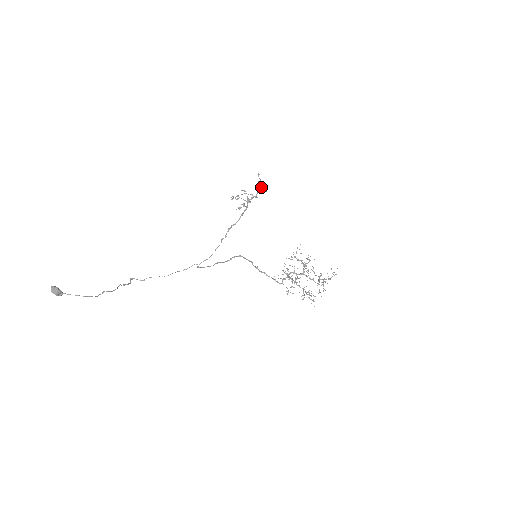
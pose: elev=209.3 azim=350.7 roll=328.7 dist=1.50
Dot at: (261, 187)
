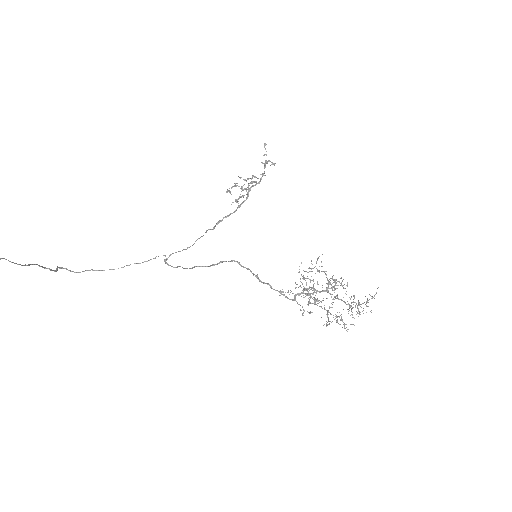
Dot at: (268, 161)
